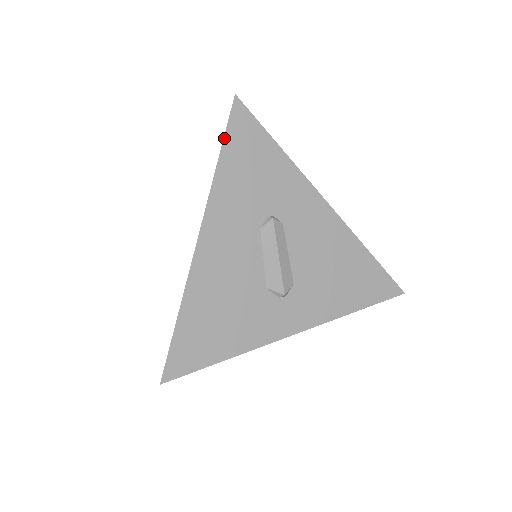
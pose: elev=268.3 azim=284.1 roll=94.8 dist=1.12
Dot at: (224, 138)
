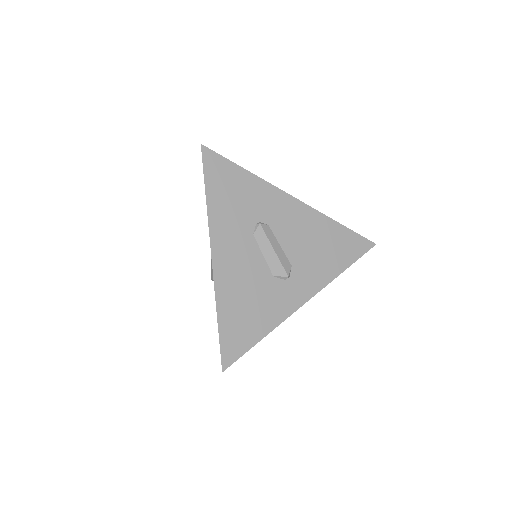
Dot at: (204, 178)
